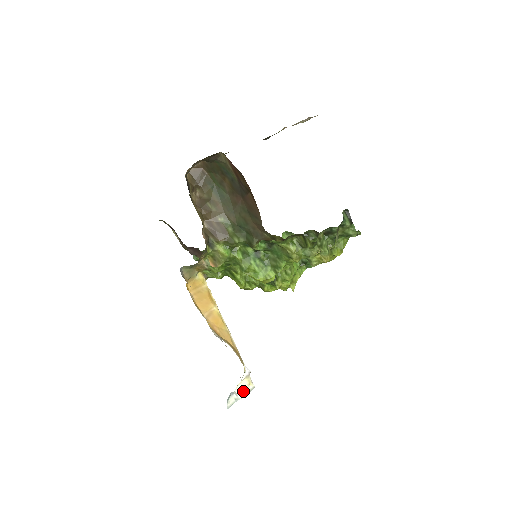
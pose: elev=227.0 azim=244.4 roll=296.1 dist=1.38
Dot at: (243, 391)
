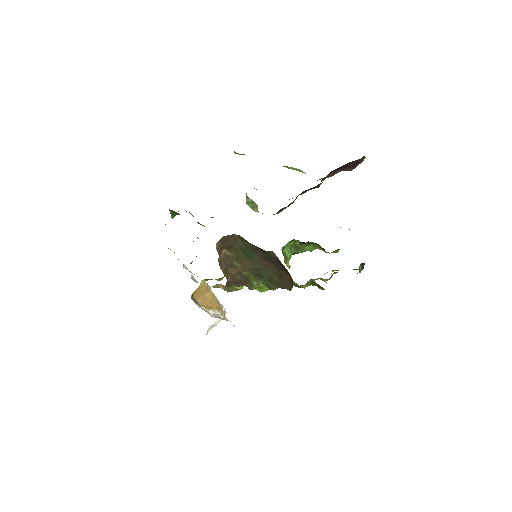
Dot at: (218, 321)
